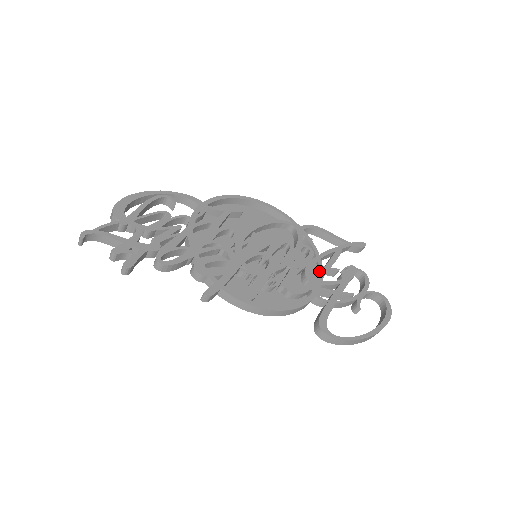
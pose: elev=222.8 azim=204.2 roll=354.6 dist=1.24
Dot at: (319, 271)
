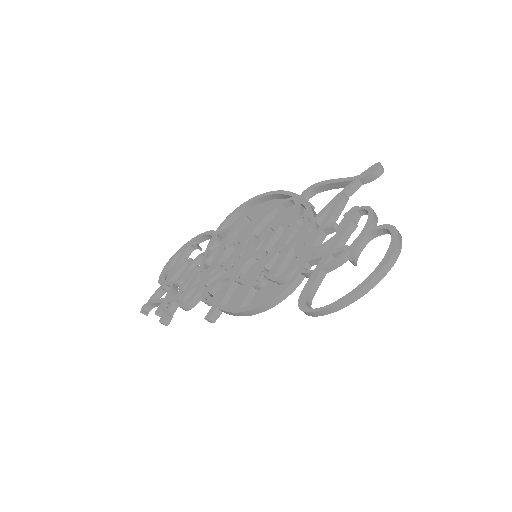
Dot at: (310, 239)
